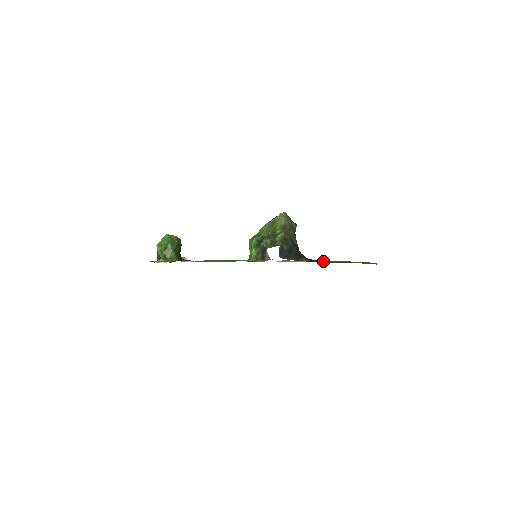
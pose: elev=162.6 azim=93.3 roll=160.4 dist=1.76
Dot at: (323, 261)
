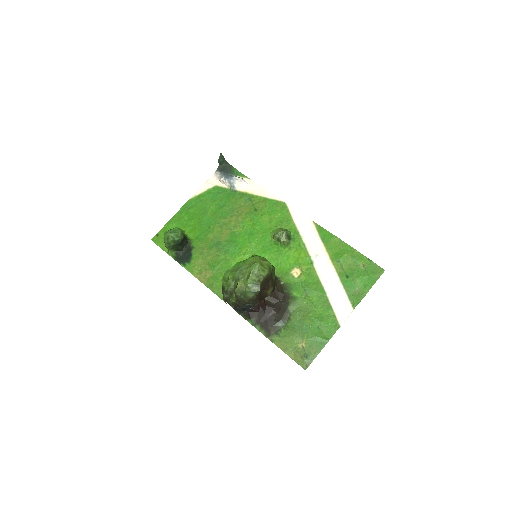
Dot at: (268, 331)
